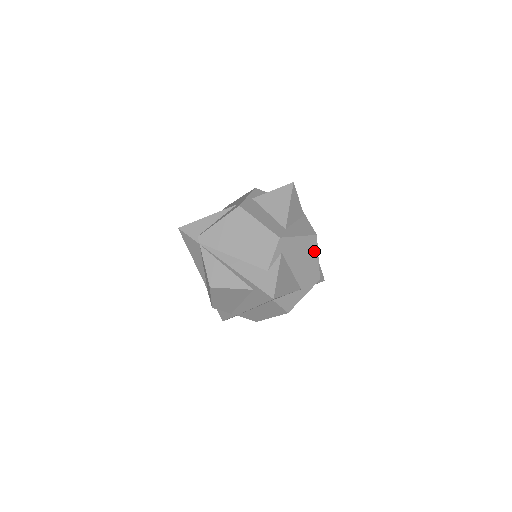
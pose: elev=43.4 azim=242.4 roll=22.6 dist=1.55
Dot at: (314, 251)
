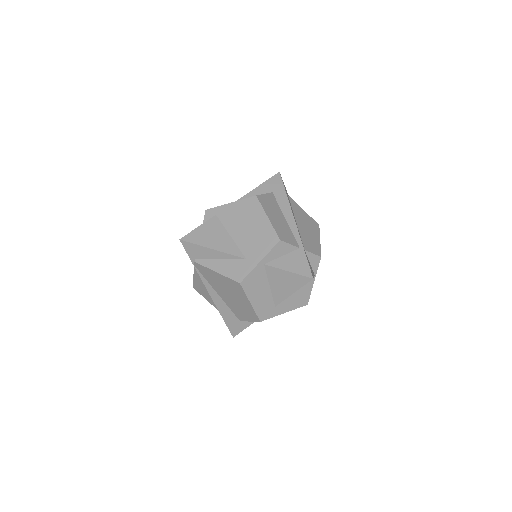
Dot at: occluded
